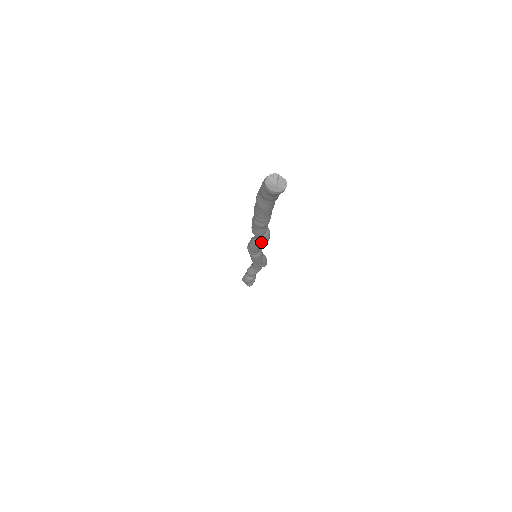
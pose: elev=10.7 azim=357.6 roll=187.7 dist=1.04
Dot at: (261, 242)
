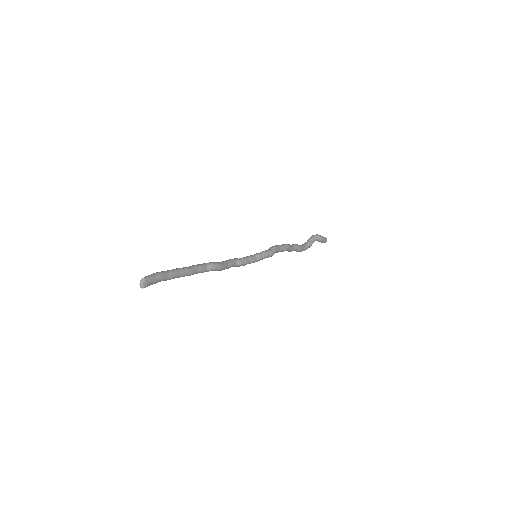
Dot at: (215, 270)
